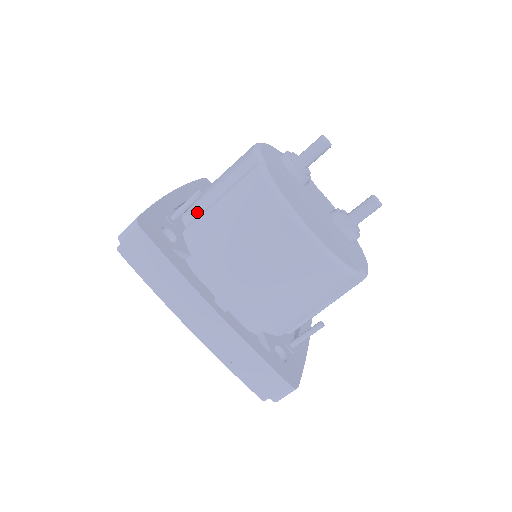
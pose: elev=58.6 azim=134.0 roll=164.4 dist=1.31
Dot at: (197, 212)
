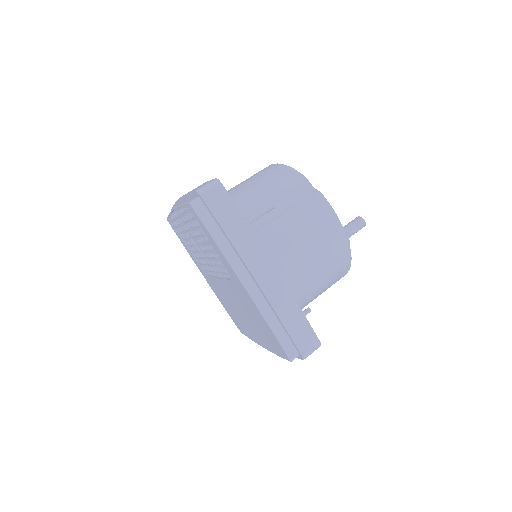
Dot at: occluded
